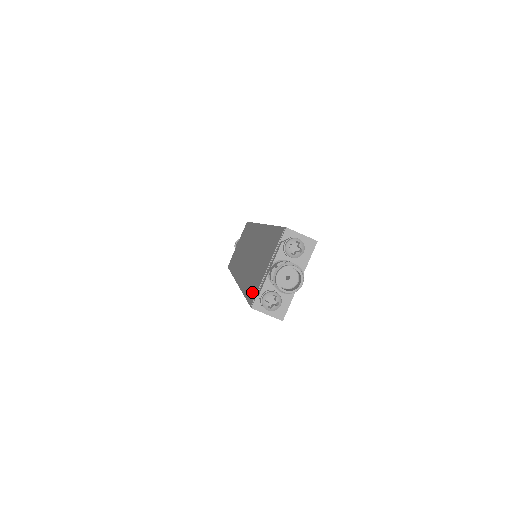
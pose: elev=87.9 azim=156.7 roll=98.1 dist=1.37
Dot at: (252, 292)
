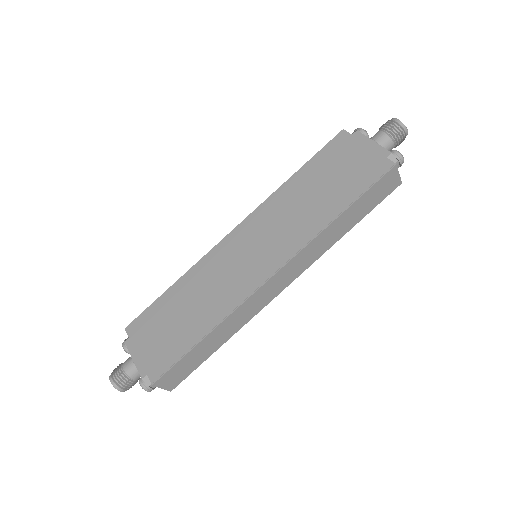
Dot at: (371, 174)
